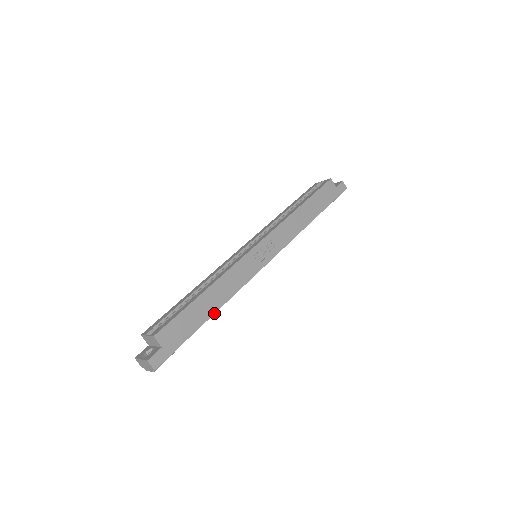
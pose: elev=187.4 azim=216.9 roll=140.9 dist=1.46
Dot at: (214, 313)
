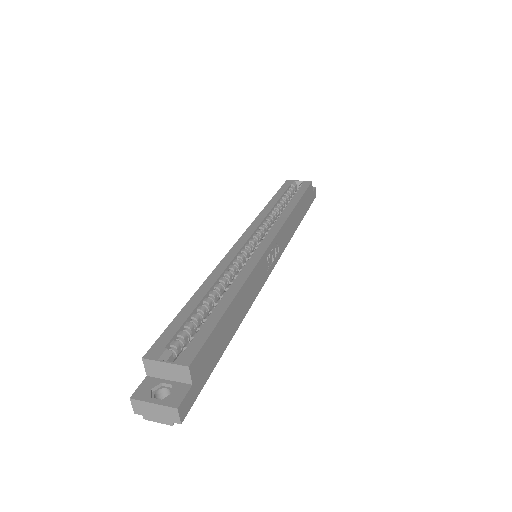
Dot at: (235, 332)
